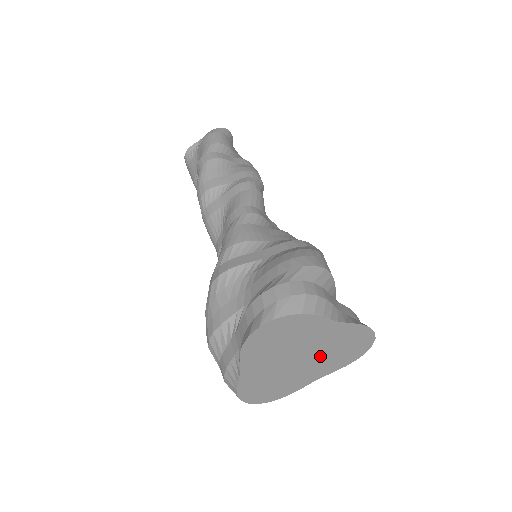
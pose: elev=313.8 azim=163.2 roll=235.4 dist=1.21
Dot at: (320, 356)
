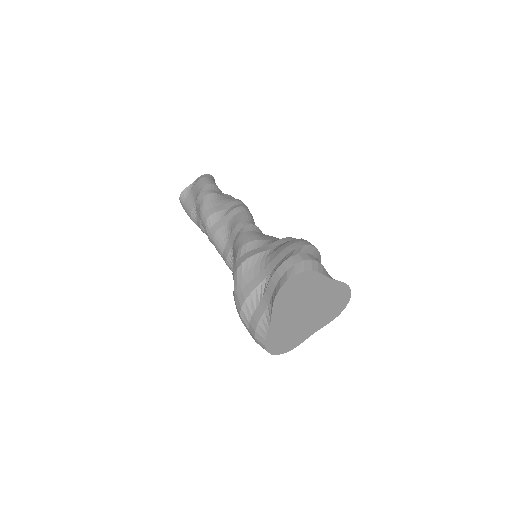
Dot at: (318, 310)
